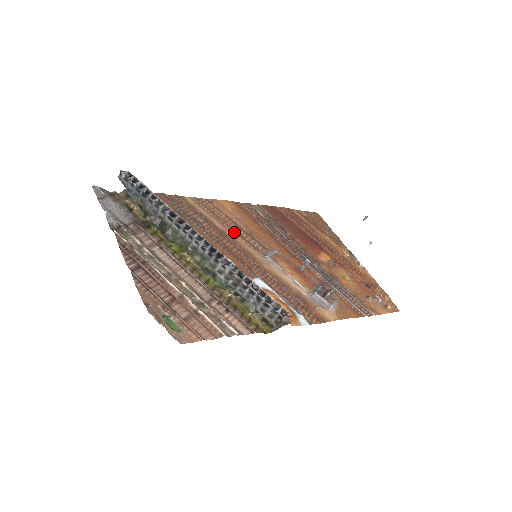
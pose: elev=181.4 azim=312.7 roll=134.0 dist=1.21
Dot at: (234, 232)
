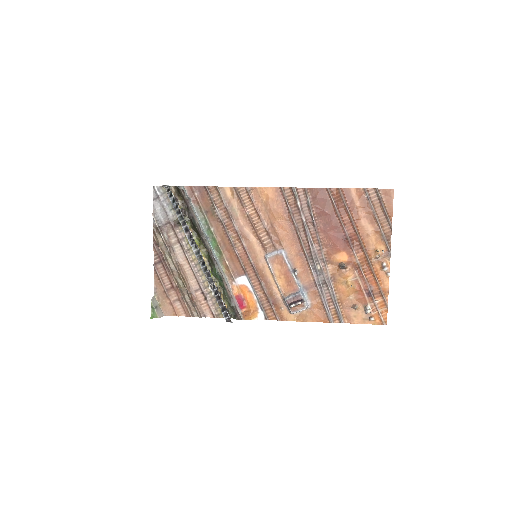
Dot at: (252, 228)
